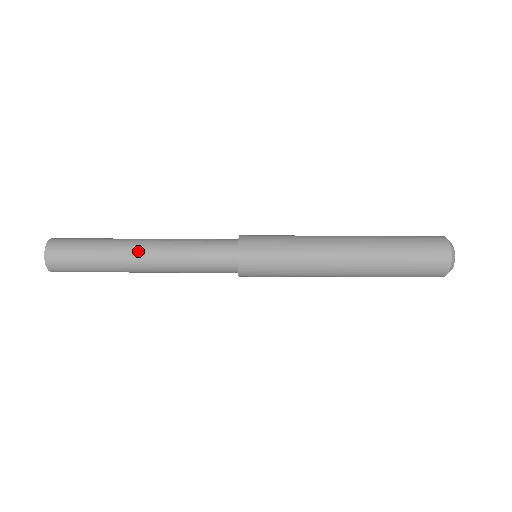
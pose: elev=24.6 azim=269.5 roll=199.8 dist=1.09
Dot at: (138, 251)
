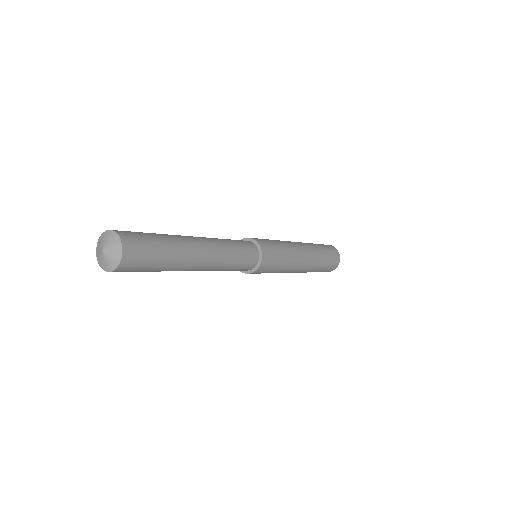
Dot at: (192, 270)
